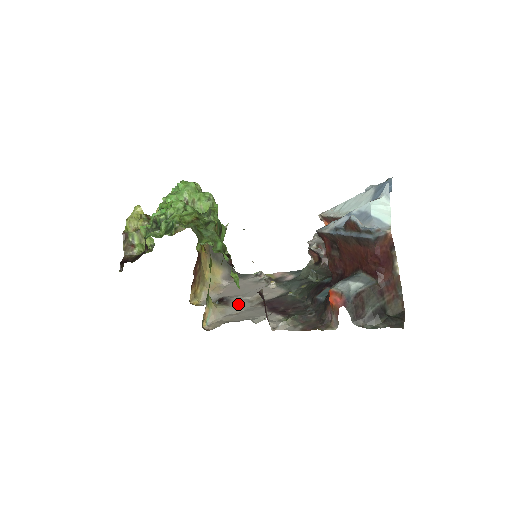
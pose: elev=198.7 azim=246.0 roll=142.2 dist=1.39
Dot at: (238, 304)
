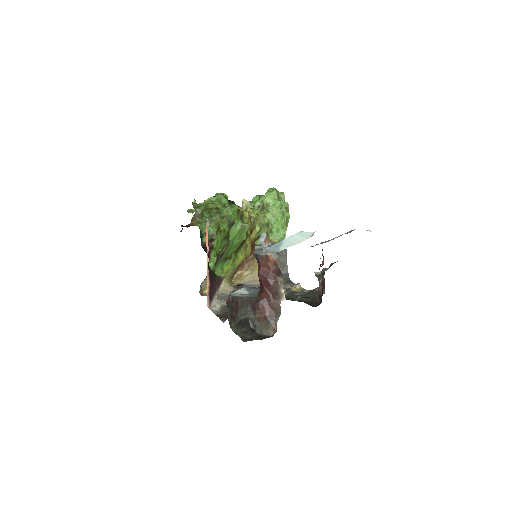
Dot at: occluded
